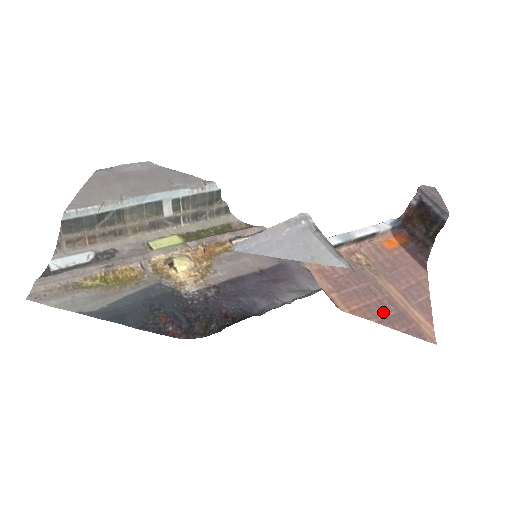
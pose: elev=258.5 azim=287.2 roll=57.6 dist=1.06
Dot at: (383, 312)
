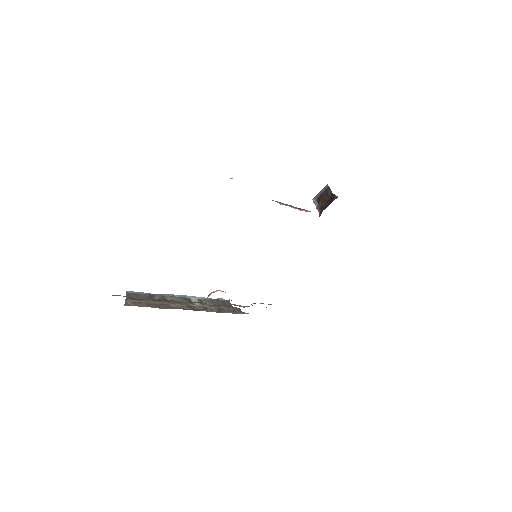
Dot at: occluded
